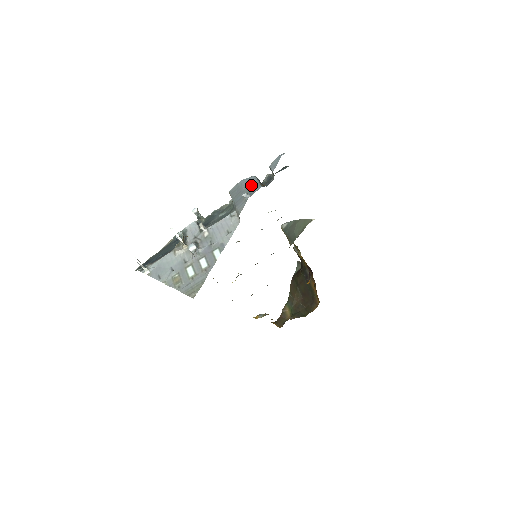
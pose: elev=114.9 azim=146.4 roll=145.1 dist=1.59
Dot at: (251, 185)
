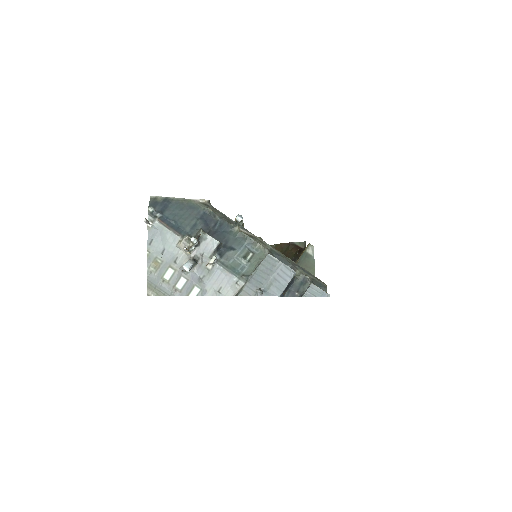
Dot at: (279, 282)
